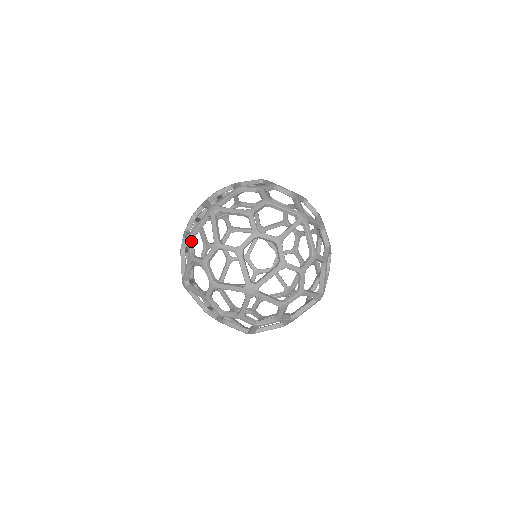
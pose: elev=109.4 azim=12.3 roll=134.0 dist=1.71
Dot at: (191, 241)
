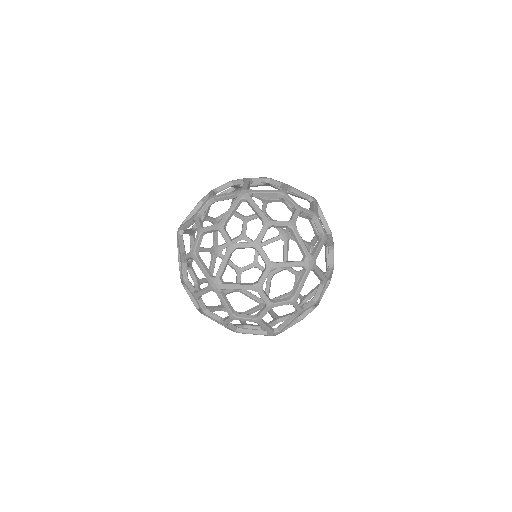
Dot at: occluded
